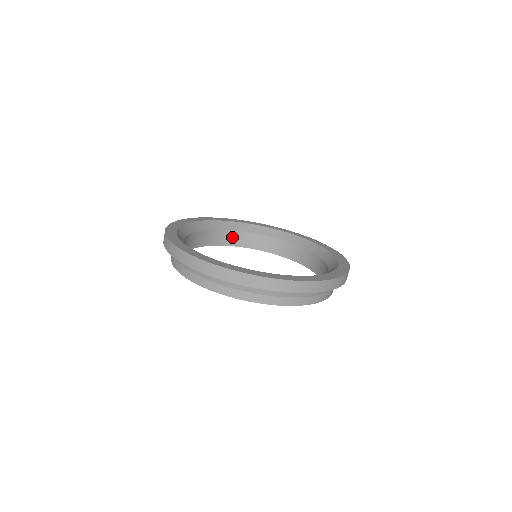
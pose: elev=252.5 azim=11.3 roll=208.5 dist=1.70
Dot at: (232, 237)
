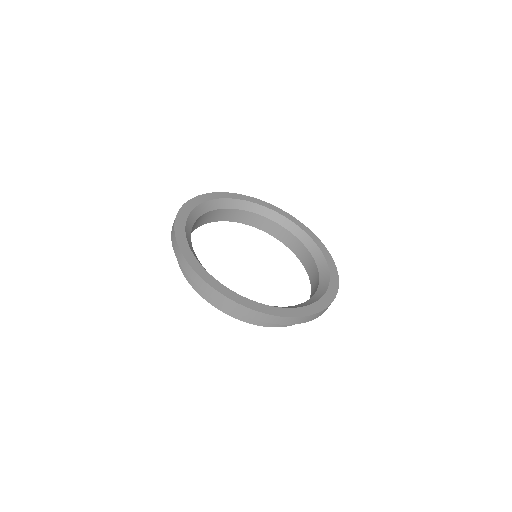
Dot at: (193, 227)
